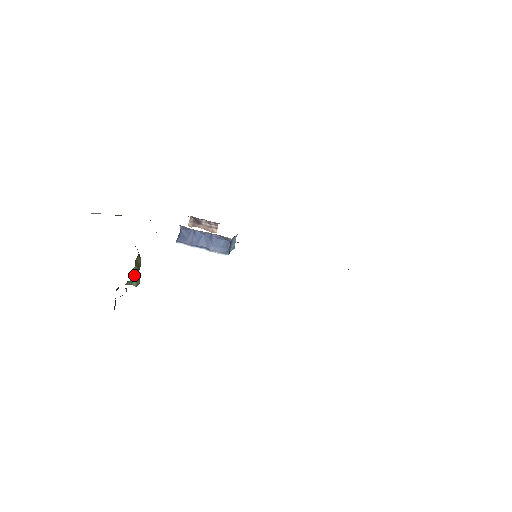
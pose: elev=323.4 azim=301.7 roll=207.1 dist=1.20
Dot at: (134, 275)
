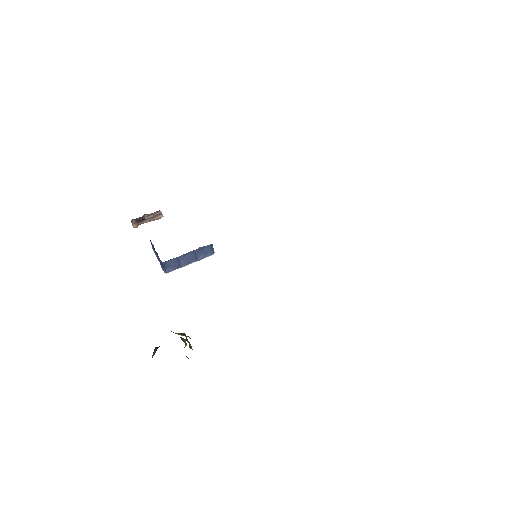
Dot at: occluded
